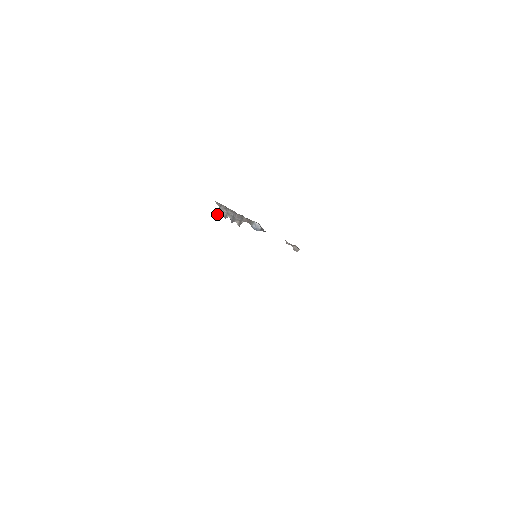
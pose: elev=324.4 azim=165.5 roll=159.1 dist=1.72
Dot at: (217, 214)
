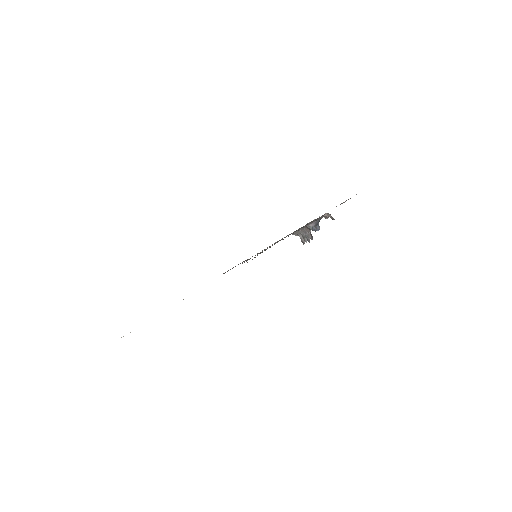
Dot at: (303, 244)
